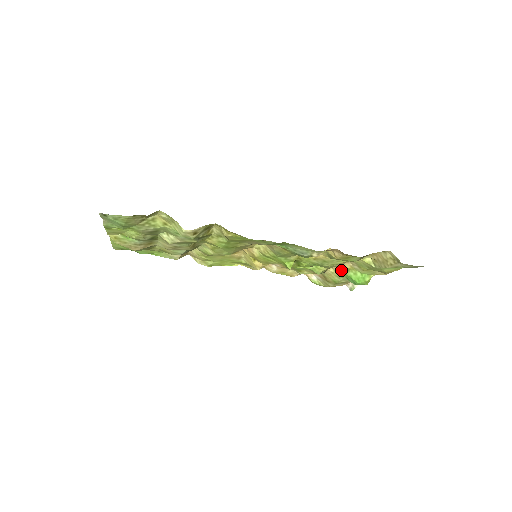
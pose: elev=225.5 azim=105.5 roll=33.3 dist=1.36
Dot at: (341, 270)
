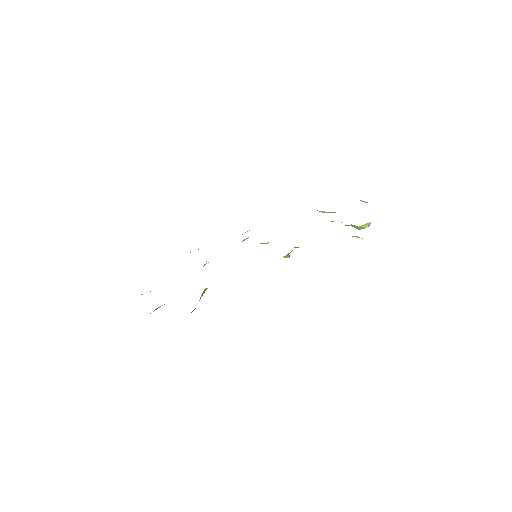
Dot at: occluded
